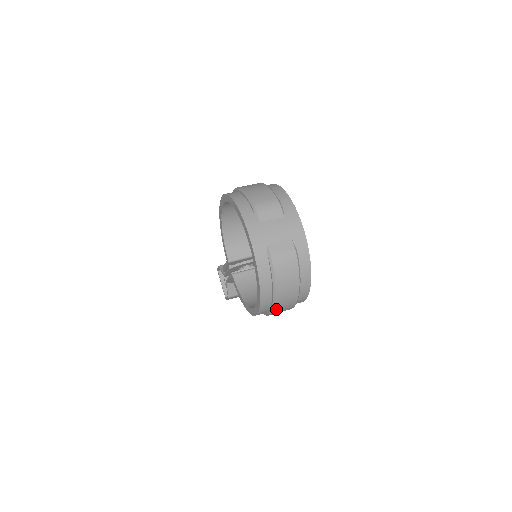
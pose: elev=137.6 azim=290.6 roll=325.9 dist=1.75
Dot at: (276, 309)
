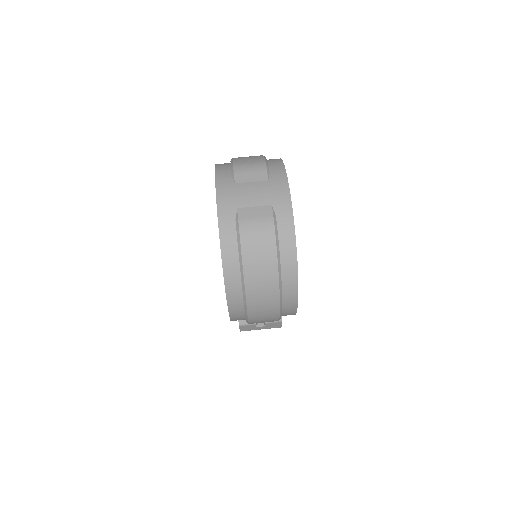
Dot at: (250, 305)
